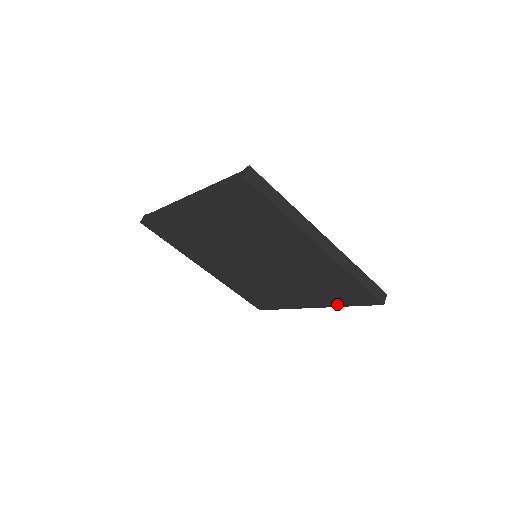
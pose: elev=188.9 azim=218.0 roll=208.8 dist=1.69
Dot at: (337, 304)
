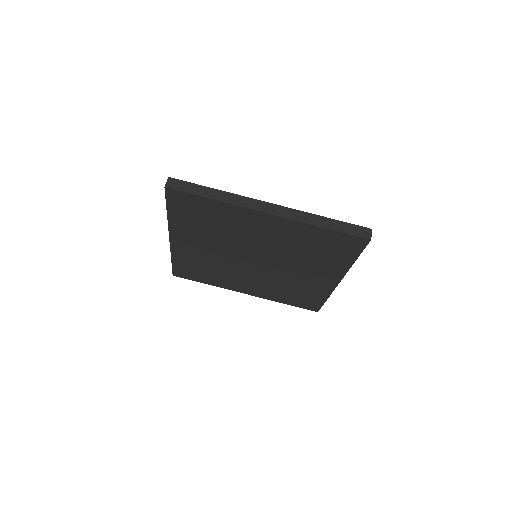
Dot at: (346, 265)
